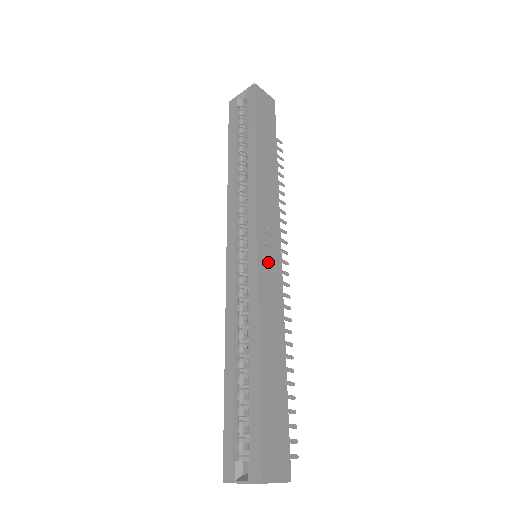
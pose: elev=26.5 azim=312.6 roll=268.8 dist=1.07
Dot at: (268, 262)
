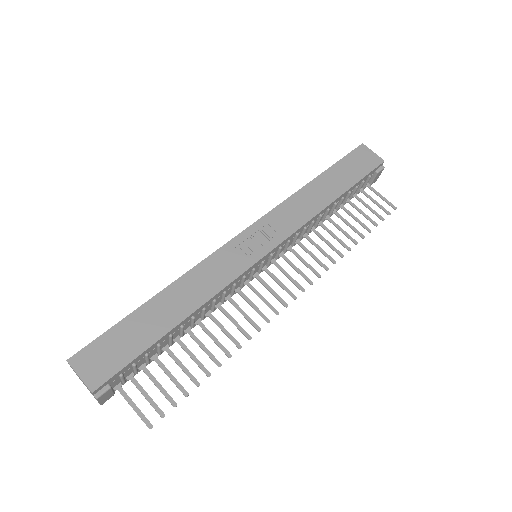
Dot at: (242, 249)
